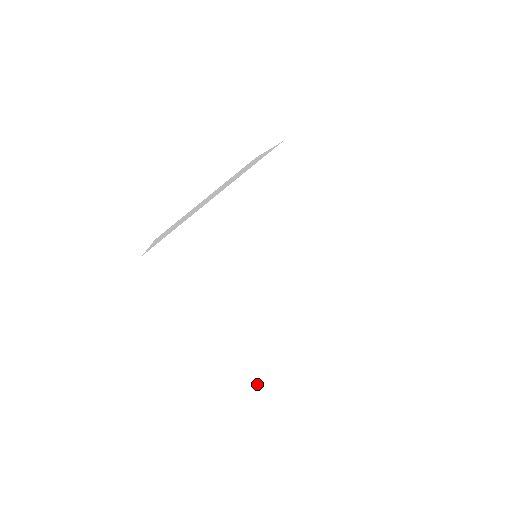
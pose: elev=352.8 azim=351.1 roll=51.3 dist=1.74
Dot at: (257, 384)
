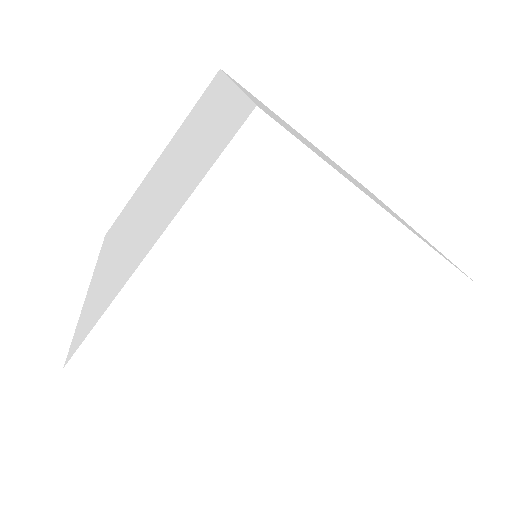
Dot at: (65, 365)
